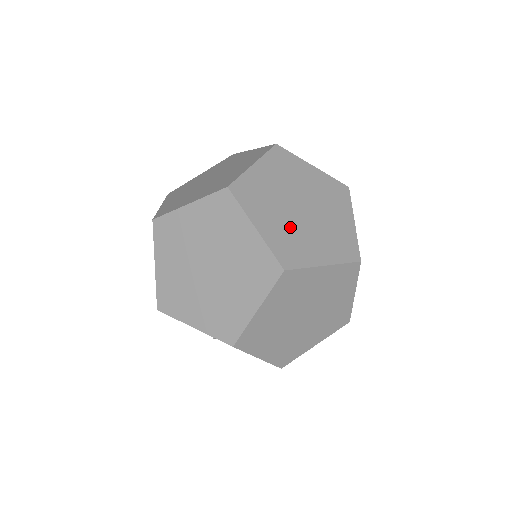
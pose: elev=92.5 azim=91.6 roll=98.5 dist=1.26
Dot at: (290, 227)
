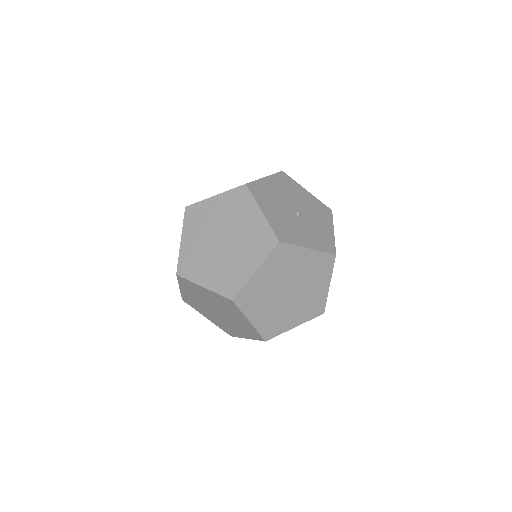
Dot at: (276, 311)
